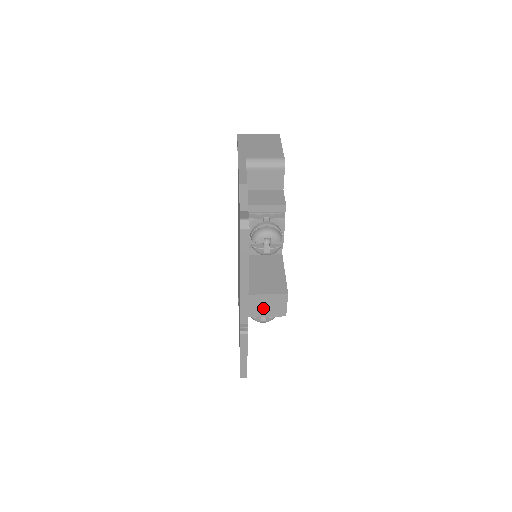
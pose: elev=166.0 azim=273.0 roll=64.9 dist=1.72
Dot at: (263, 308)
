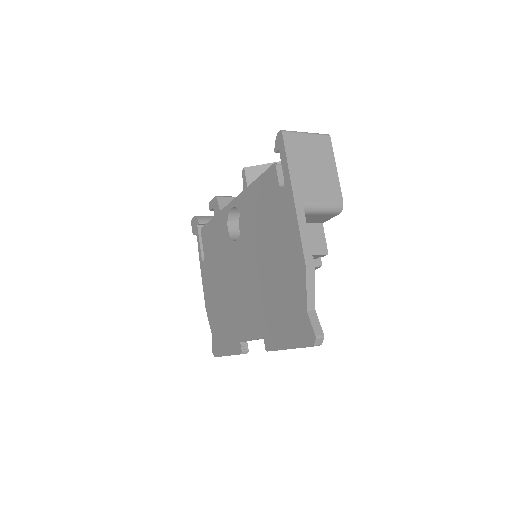
Dot at: occluded
